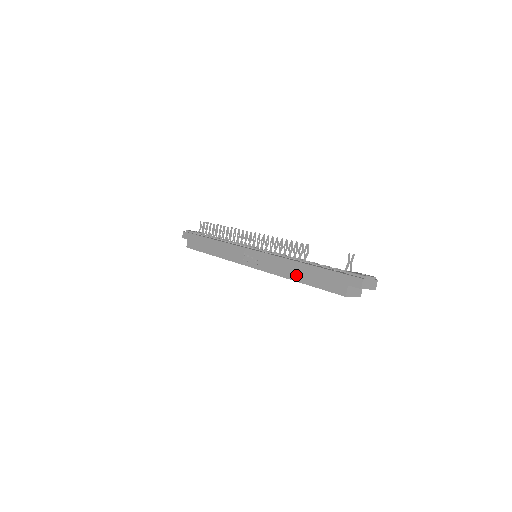
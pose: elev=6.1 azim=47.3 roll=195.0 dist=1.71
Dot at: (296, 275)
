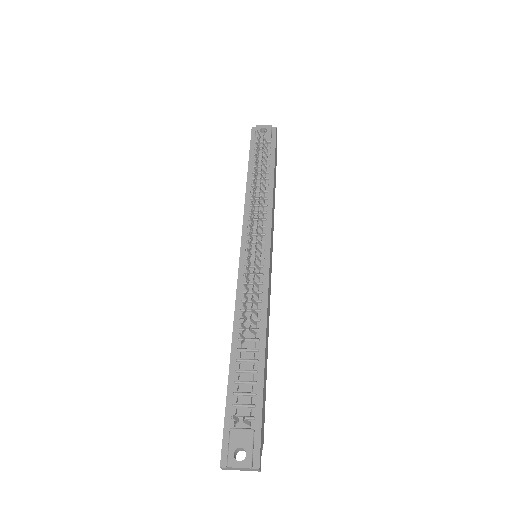
Dot at: occluded
